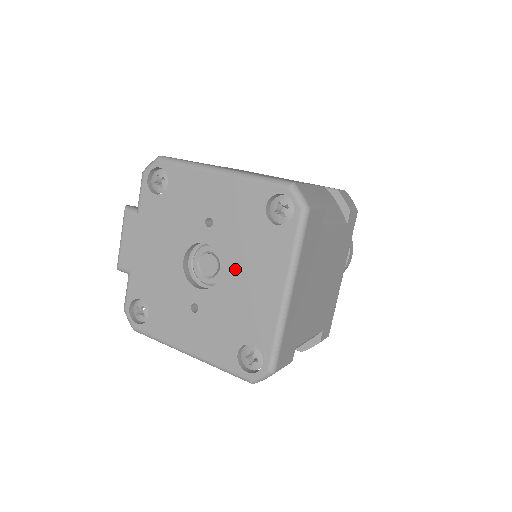
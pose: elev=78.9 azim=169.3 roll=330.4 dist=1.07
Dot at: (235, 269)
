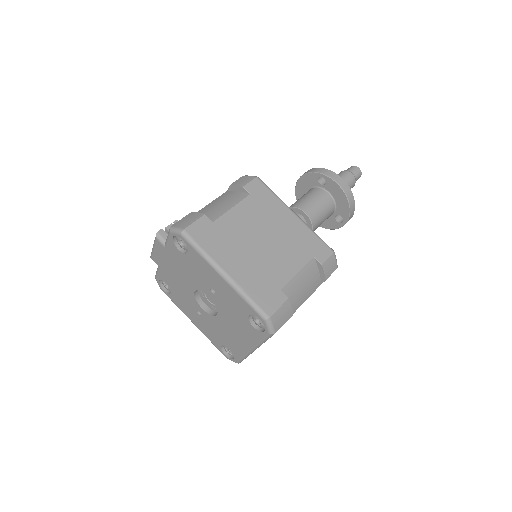
Dot at: (225, 320)
